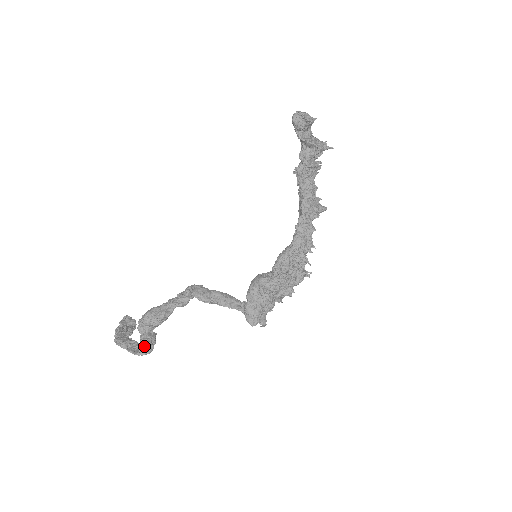
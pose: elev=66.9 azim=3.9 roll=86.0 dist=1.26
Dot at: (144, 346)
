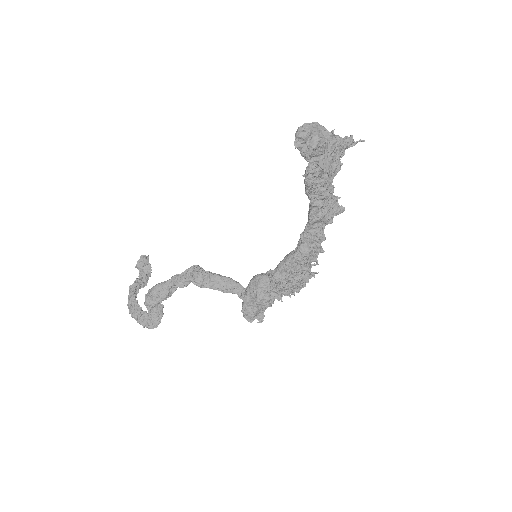
Dot at: (152, 321)
